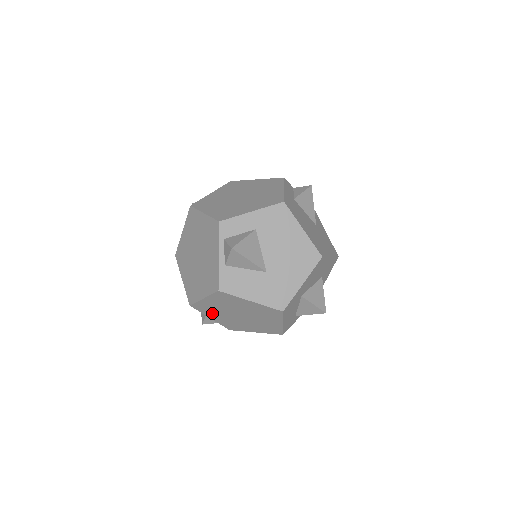
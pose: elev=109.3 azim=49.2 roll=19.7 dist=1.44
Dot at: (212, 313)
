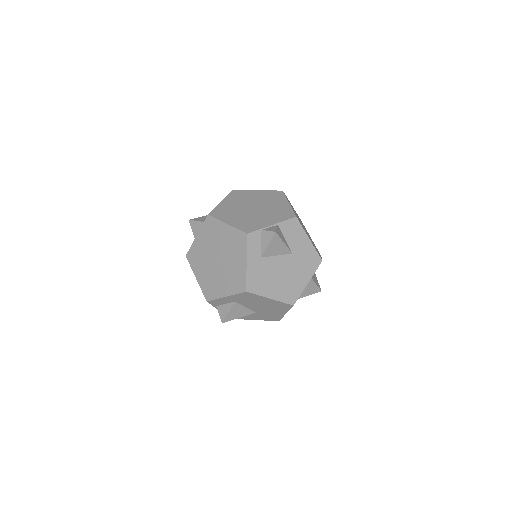
Dot at: occluded
